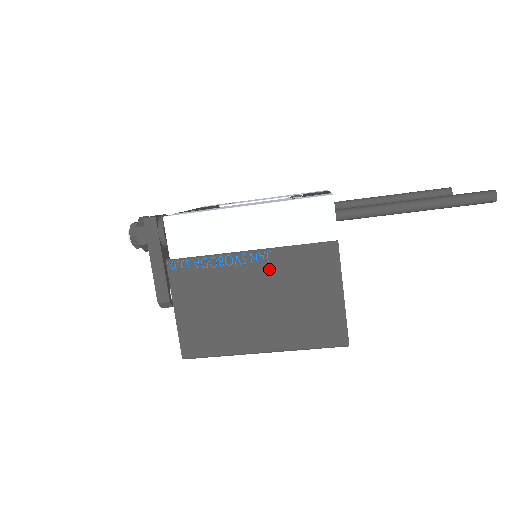
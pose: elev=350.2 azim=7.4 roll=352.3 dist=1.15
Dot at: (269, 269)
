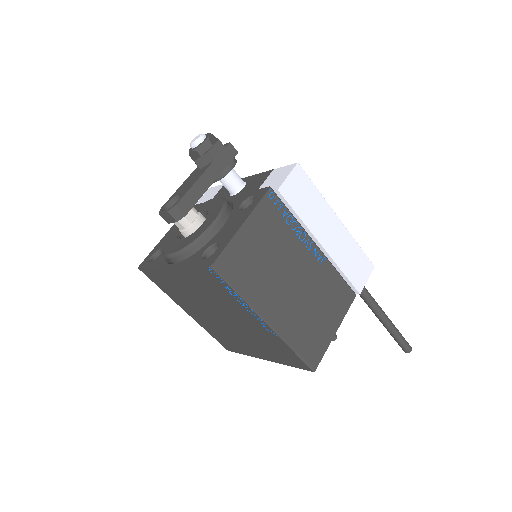
Dot at: (317, 269)
